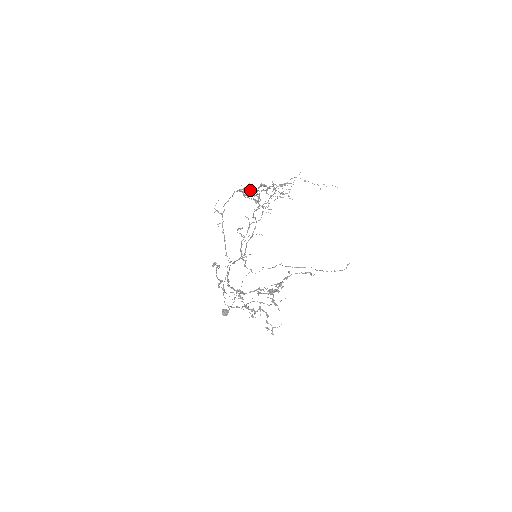
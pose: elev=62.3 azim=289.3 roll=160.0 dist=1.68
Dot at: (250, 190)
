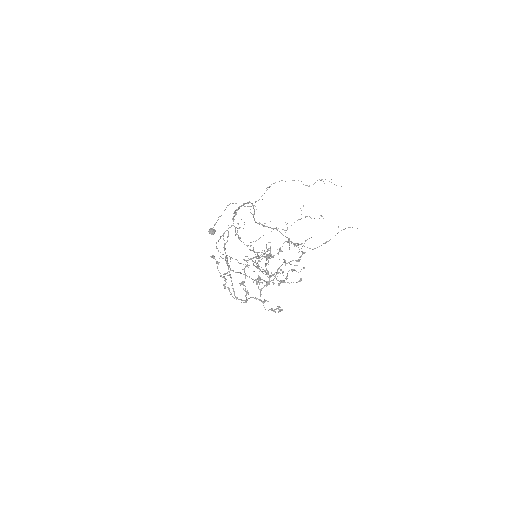
Dot at: (262, 250)
